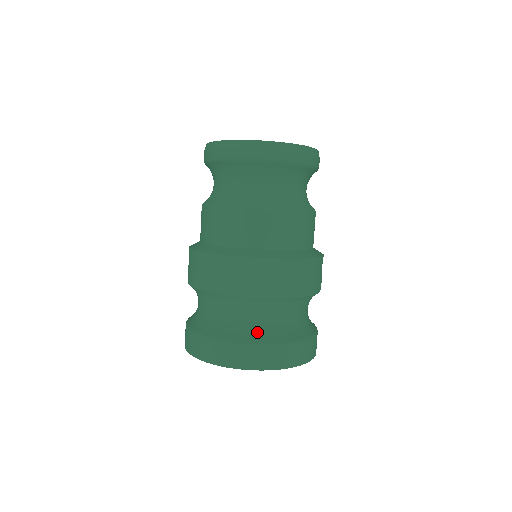
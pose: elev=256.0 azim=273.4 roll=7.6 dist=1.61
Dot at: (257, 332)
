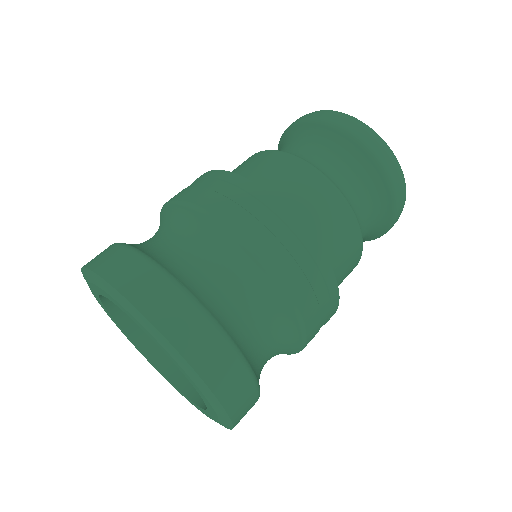
Dot at: (221, 310)
